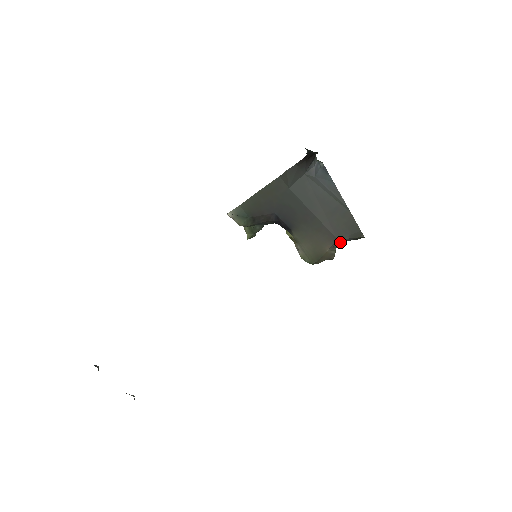
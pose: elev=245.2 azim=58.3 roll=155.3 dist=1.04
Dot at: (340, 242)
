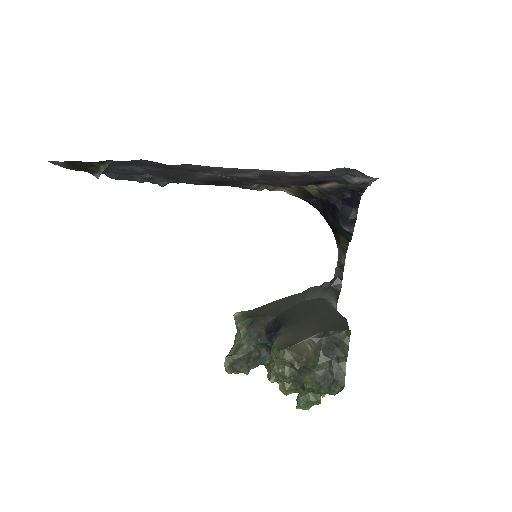
Dot at: (323, 336)
